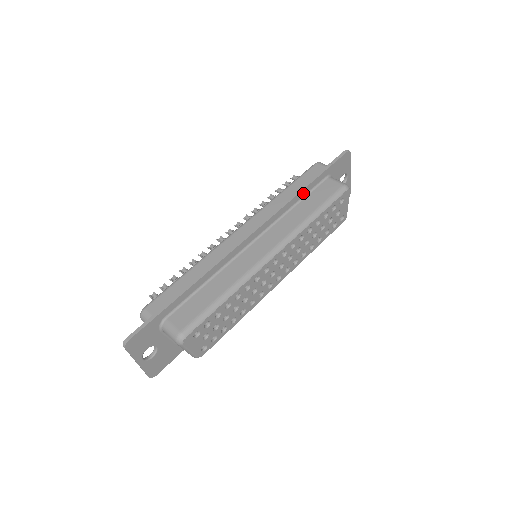
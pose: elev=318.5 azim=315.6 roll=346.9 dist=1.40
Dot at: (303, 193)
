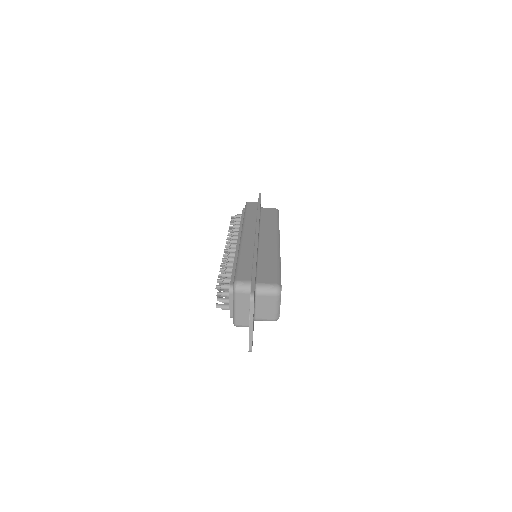
Dot at: occluded
